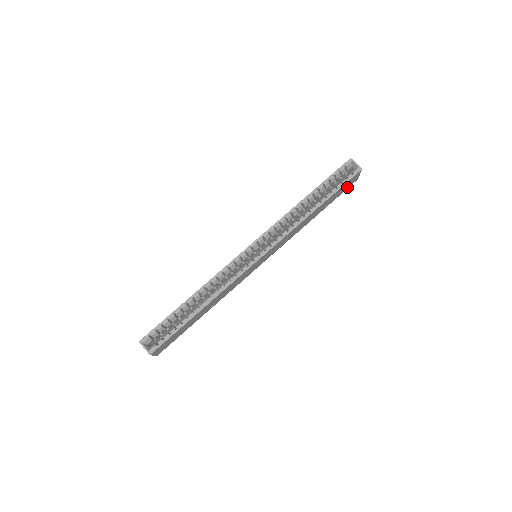
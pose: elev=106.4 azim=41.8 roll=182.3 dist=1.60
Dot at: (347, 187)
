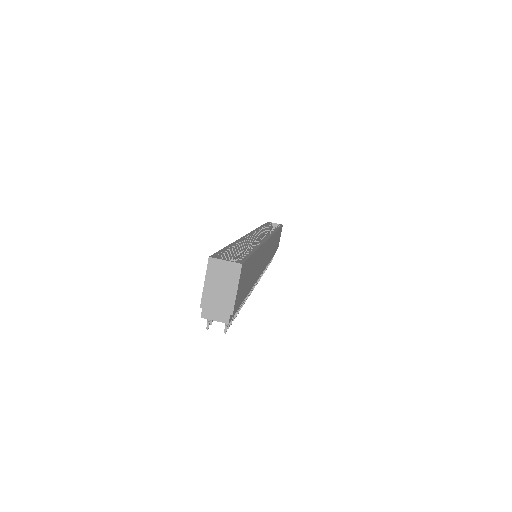
Dot at: occluded
